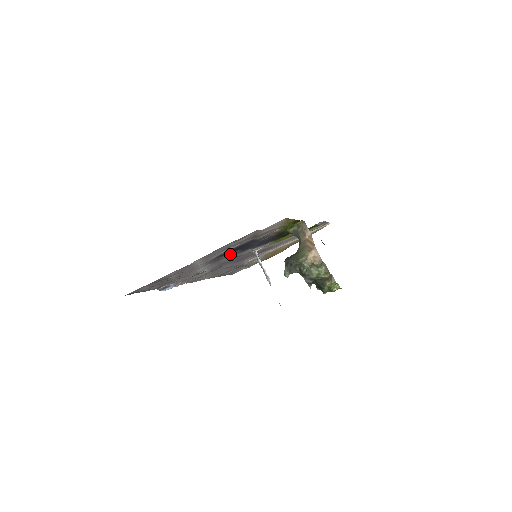
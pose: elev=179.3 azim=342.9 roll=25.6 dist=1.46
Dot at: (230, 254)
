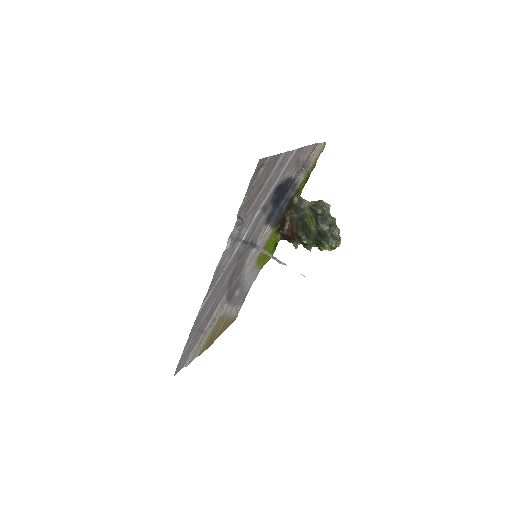
Dot at: (271, 206)
